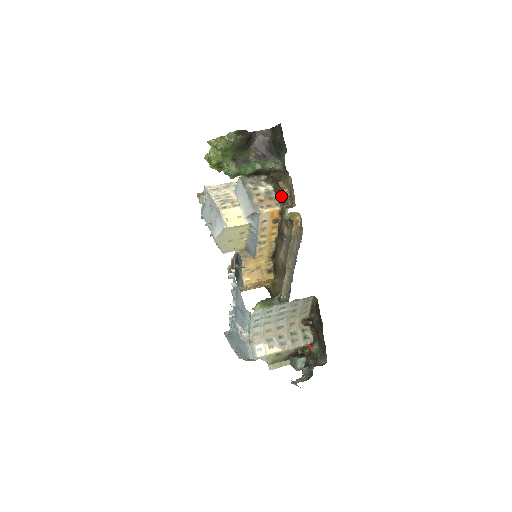
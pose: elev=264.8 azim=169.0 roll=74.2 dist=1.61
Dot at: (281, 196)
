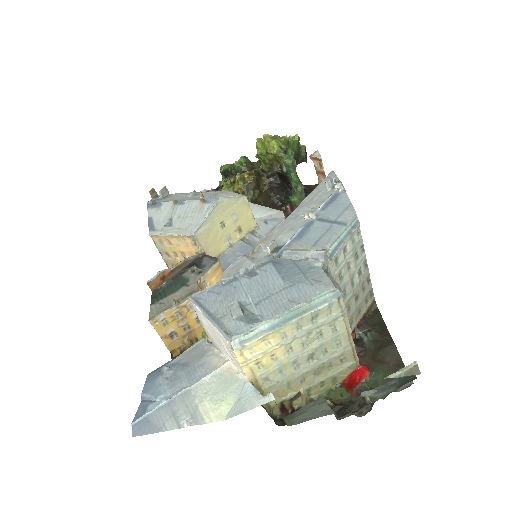
Dot at: occluded
